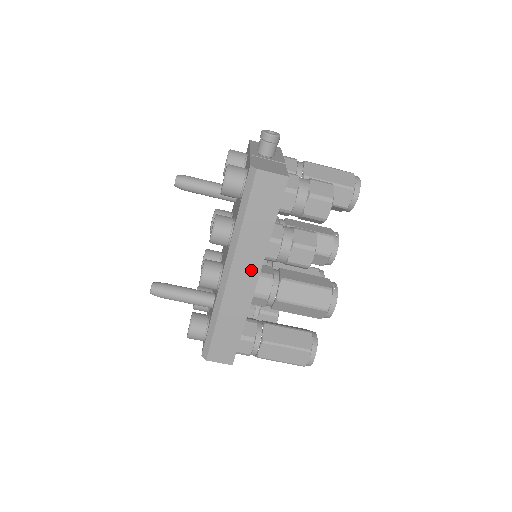
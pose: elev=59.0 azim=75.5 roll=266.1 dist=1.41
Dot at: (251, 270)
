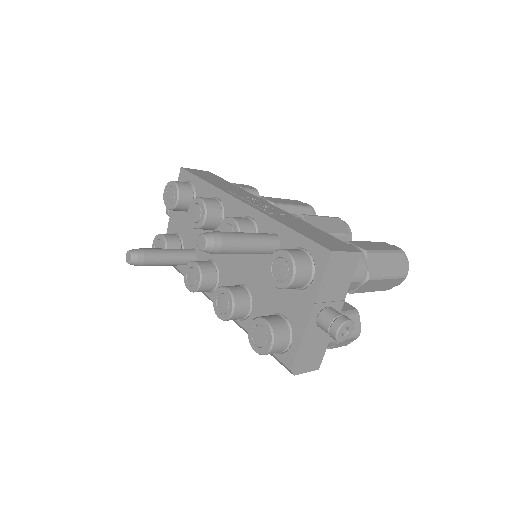
Dot at: occluded
